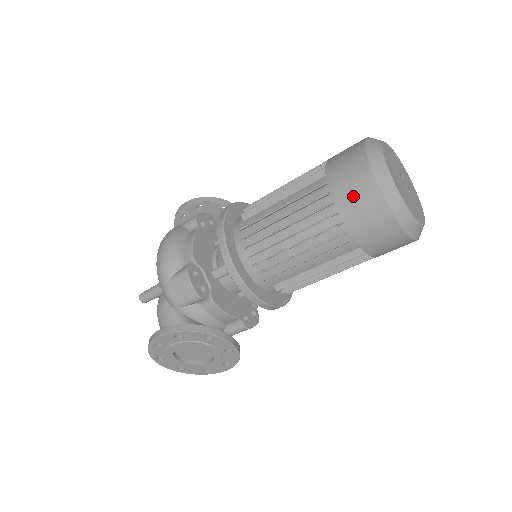
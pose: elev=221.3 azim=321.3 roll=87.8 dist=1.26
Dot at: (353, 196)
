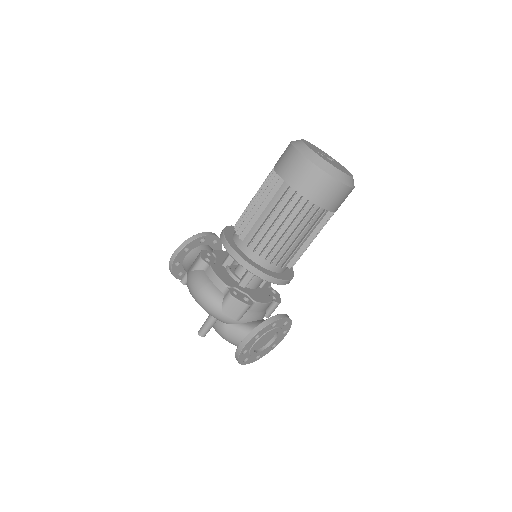
Dot at: (314, 186)
